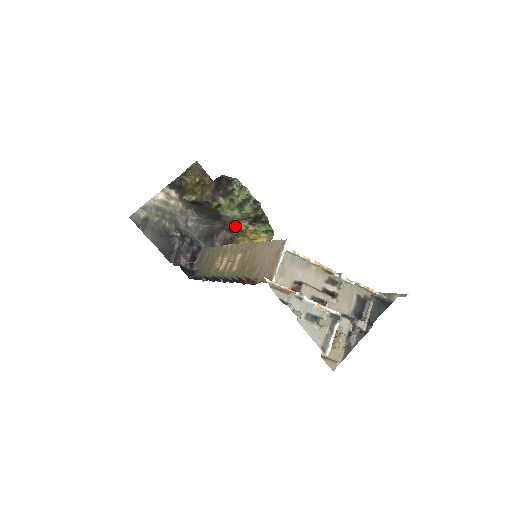
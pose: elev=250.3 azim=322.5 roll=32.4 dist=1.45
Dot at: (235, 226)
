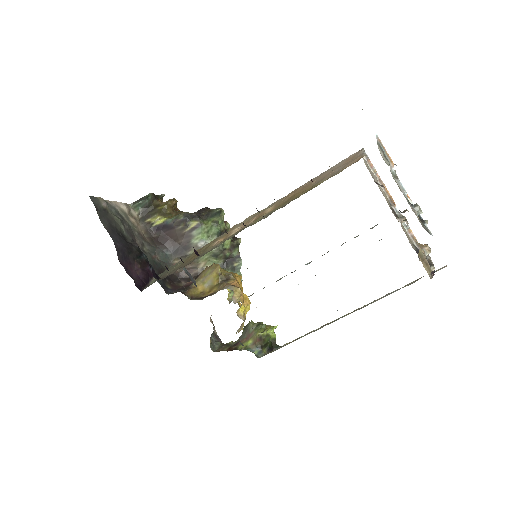
Dot at: (197, 270)
